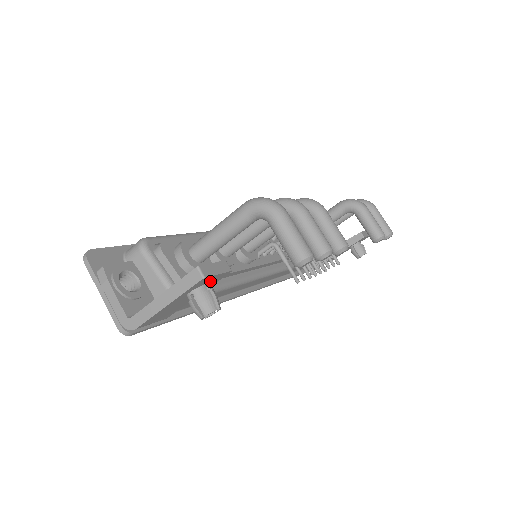
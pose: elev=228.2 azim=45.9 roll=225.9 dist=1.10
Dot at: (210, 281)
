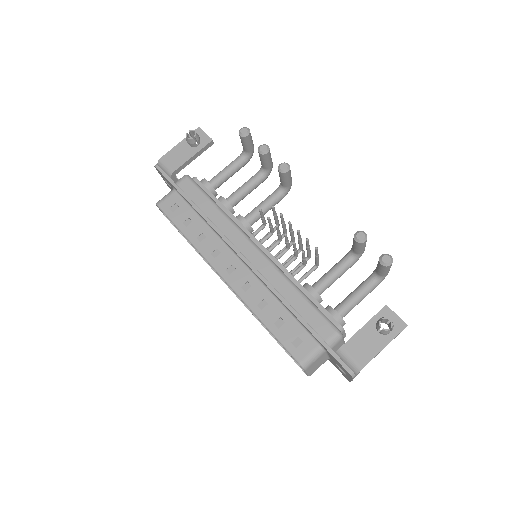
Dot at: (201, 139)
